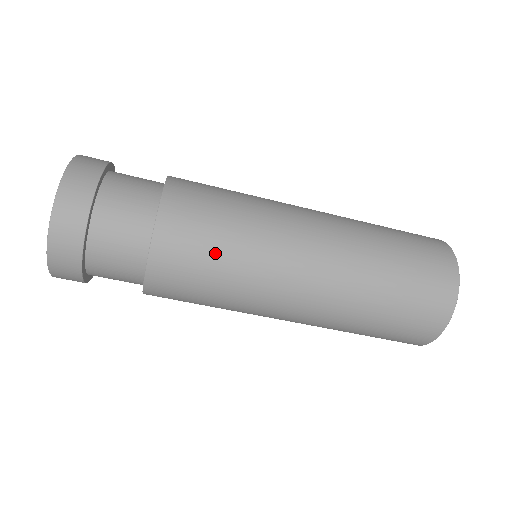
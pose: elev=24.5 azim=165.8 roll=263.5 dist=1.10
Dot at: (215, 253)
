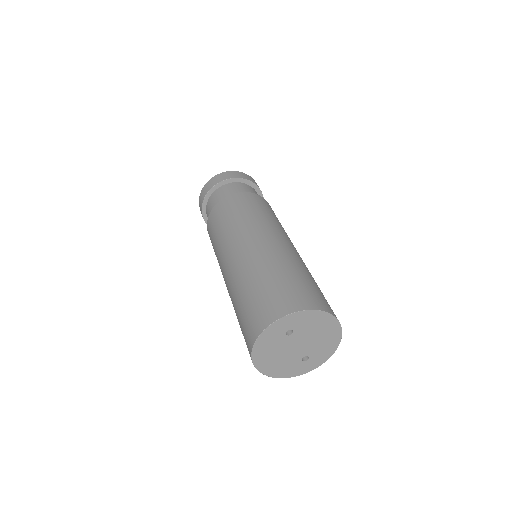
Dot at: (268, 212)
